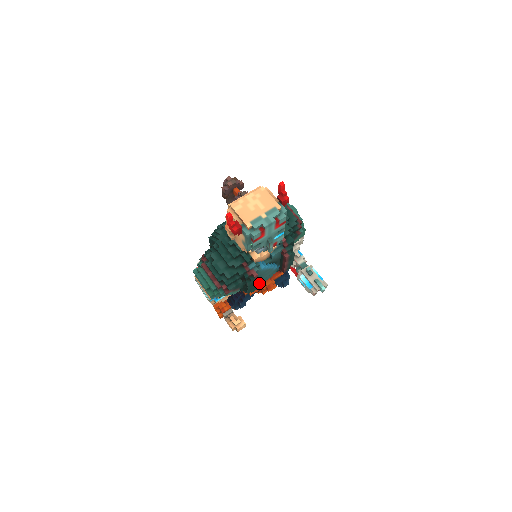
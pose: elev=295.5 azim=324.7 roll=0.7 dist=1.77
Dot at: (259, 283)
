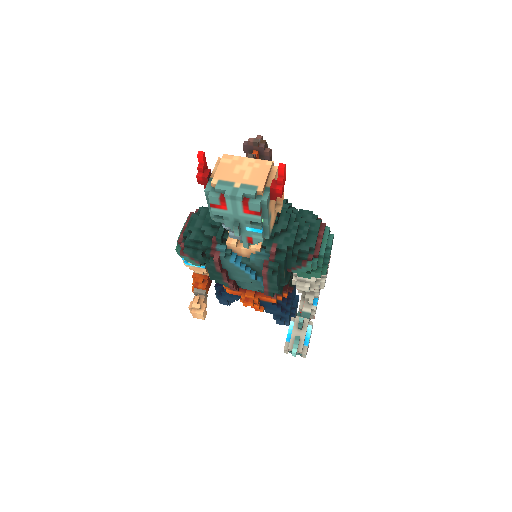
Dot at: (225, 277)
